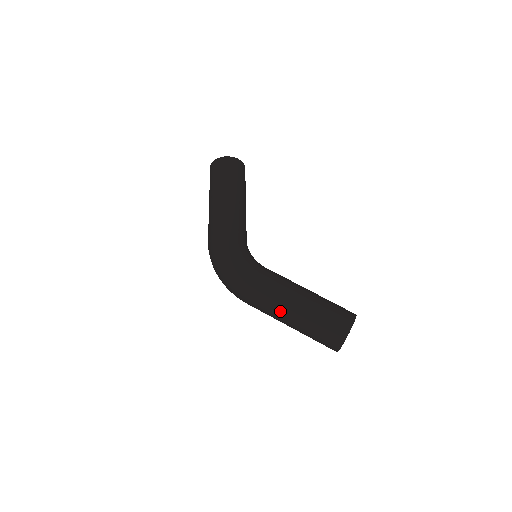
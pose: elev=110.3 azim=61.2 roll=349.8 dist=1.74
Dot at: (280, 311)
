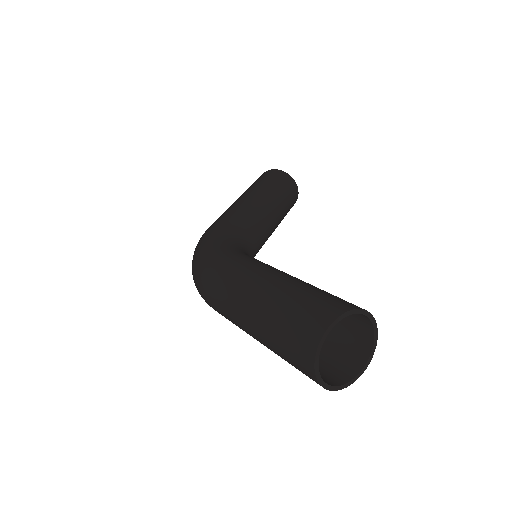
Dot at: (236, 301)
